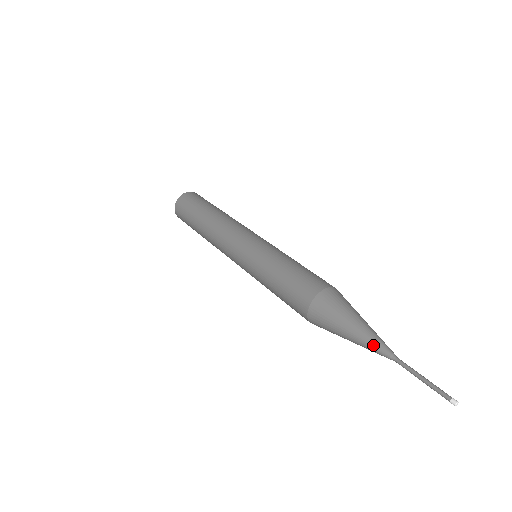
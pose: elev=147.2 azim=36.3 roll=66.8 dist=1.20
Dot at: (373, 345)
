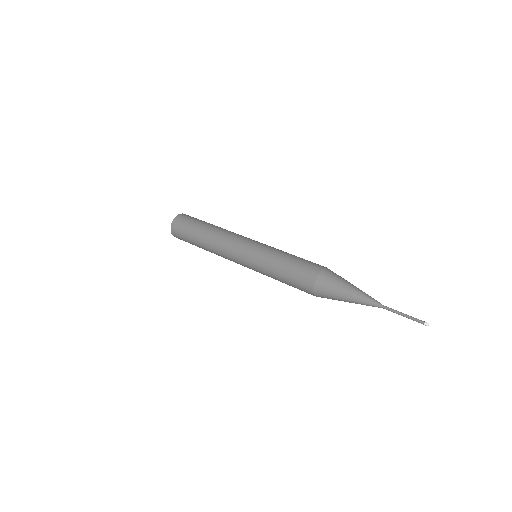
Dot at: (366, 300)
